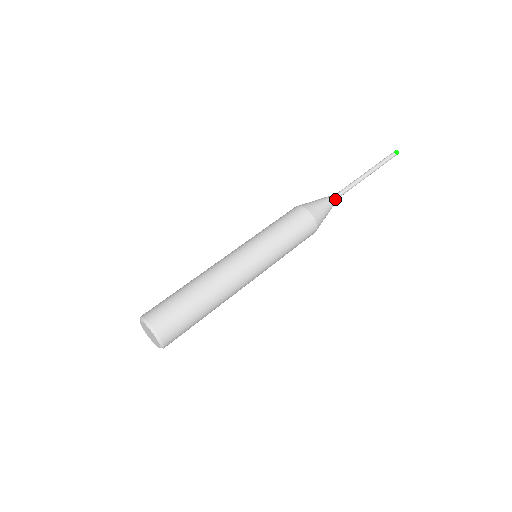
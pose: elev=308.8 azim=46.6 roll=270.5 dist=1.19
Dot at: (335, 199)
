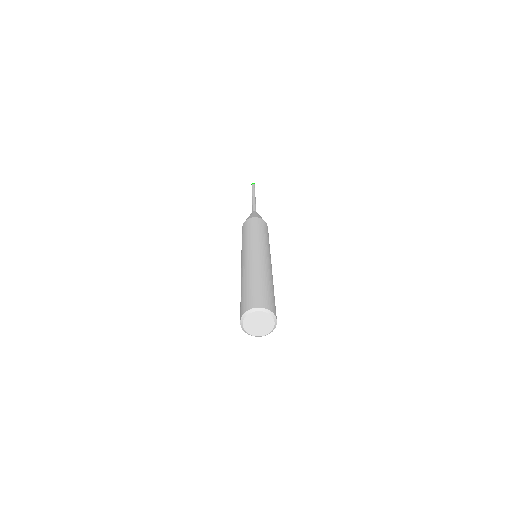
Dot at: occluded
